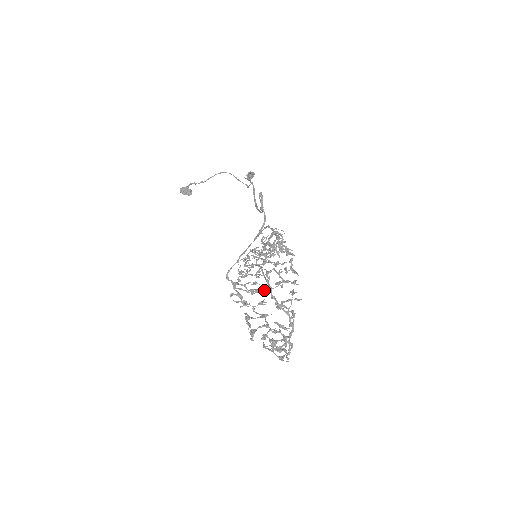
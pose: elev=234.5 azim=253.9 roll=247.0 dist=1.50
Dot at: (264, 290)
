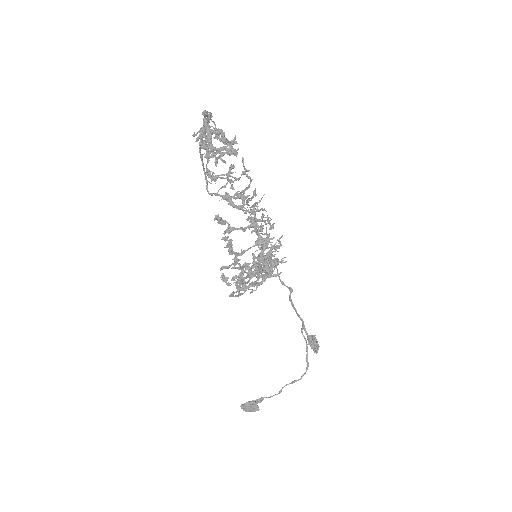
Dot at: (277, 264)
